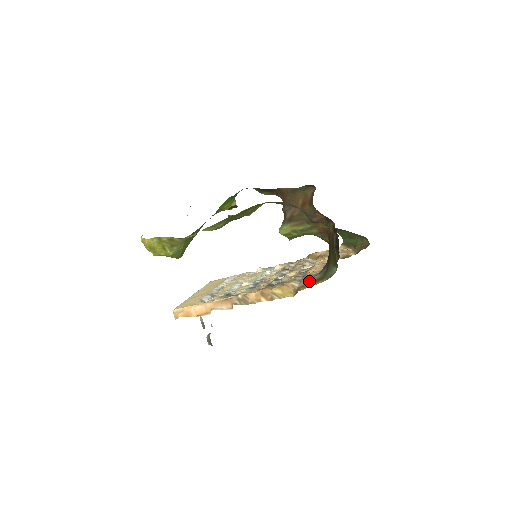
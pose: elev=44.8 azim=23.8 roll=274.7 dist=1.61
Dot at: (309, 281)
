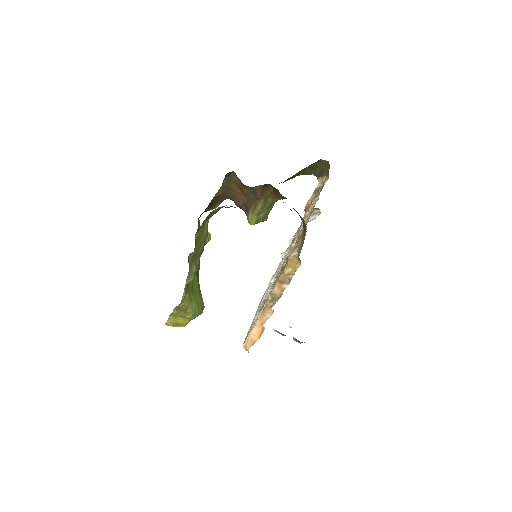
Dot at: (300, 242)
